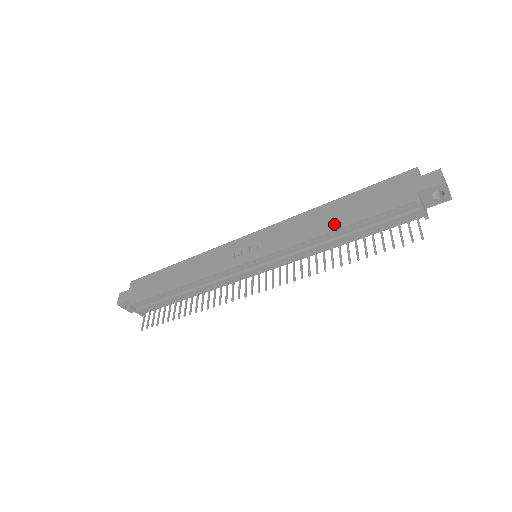
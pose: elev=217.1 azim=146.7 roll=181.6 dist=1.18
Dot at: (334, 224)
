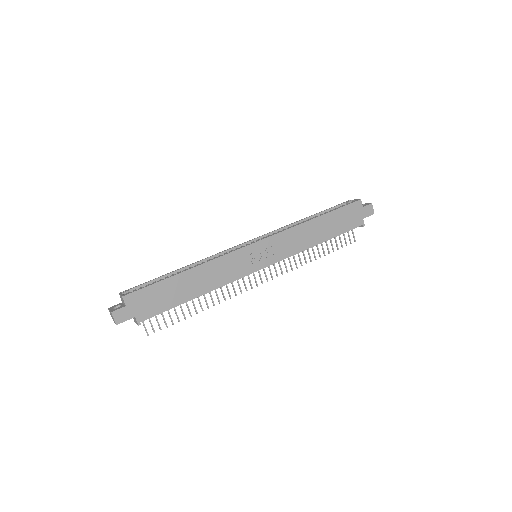
Dot at: (321, 238)
